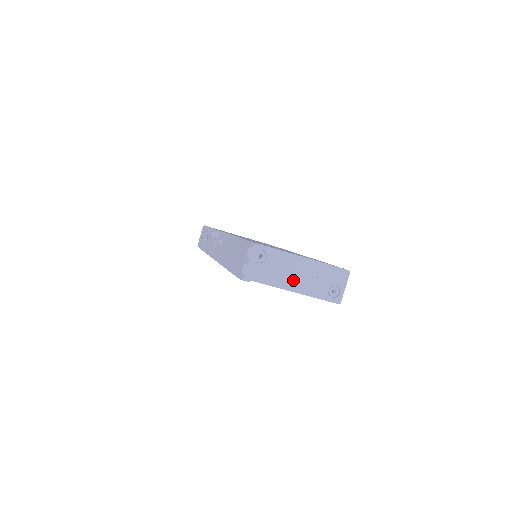
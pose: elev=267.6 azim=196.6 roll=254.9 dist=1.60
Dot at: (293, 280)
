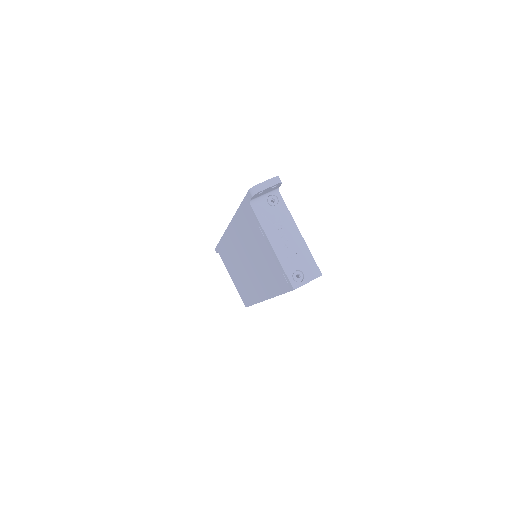
Dot at: (278, 238)
